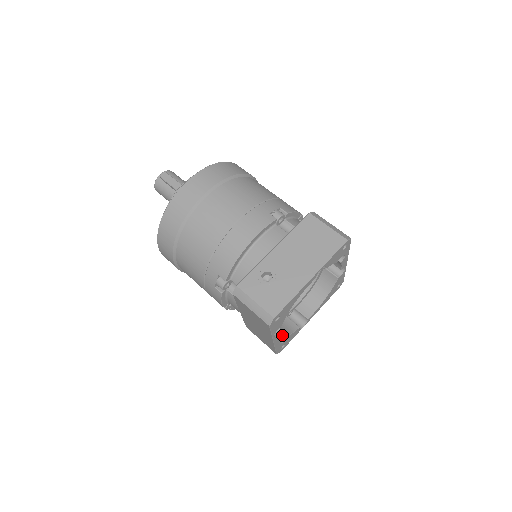
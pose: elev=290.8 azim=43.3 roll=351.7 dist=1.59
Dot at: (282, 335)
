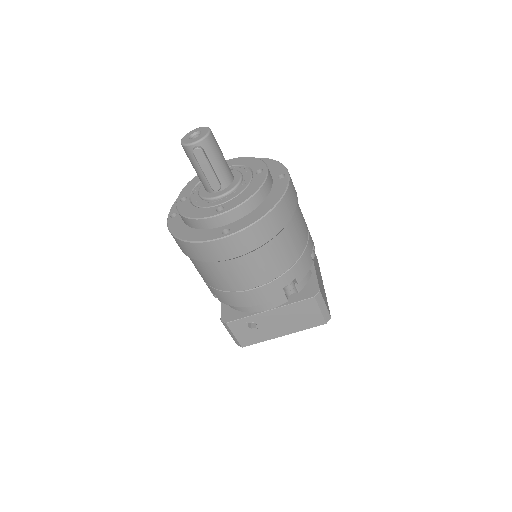
Dot at: occluded
